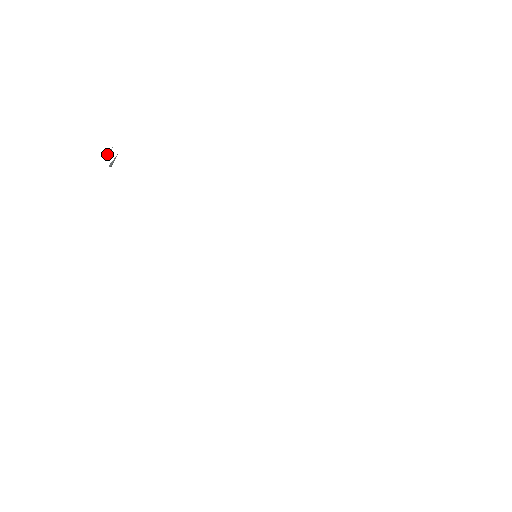
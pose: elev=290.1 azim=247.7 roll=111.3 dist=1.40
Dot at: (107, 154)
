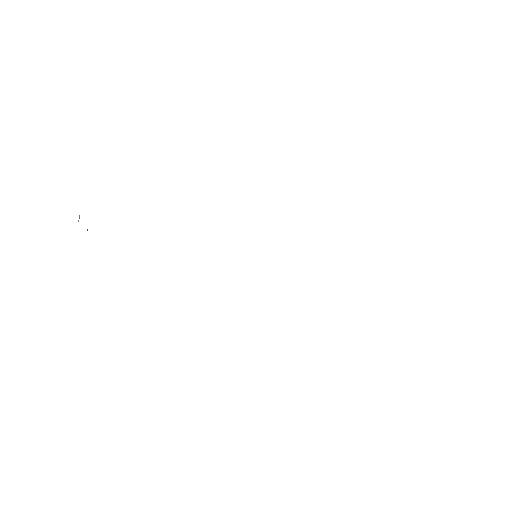
Dot at: (78, 221)
